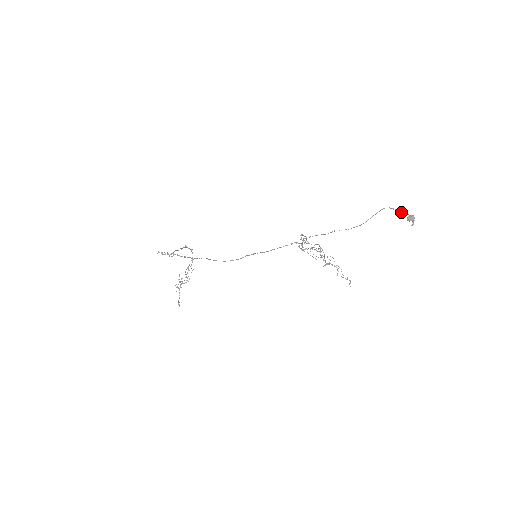
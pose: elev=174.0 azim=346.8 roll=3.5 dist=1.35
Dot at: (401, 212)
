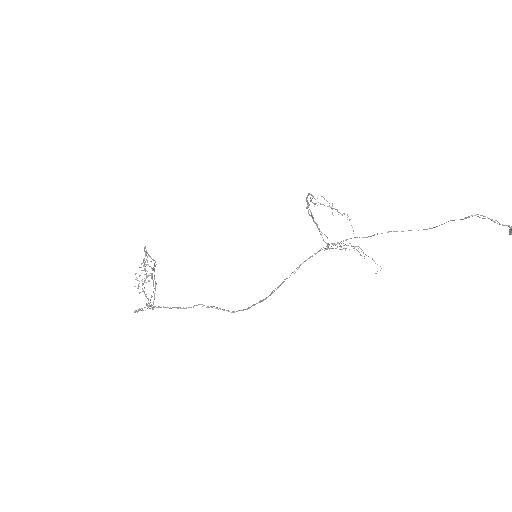
Dot at: (497, 221)
